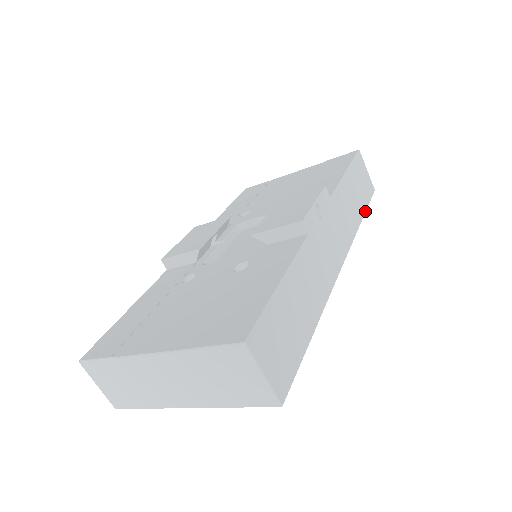
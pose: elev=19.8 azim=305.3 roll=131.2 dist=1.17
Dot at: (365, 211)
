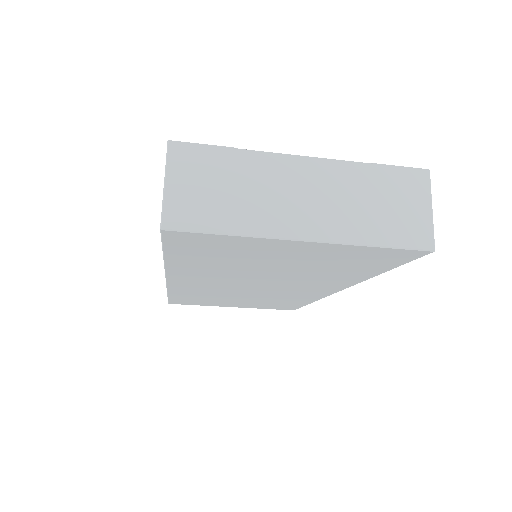
Dot at: (307, 304)
